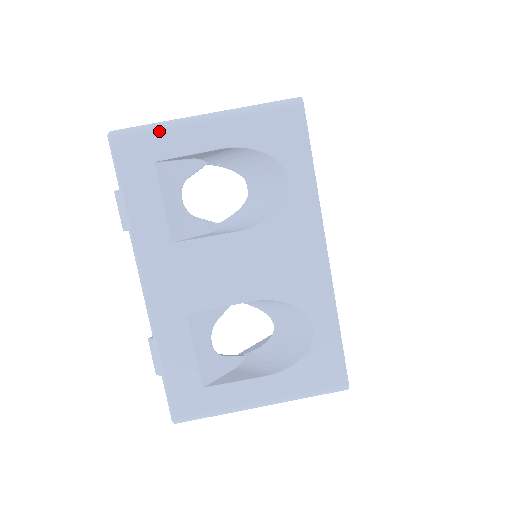
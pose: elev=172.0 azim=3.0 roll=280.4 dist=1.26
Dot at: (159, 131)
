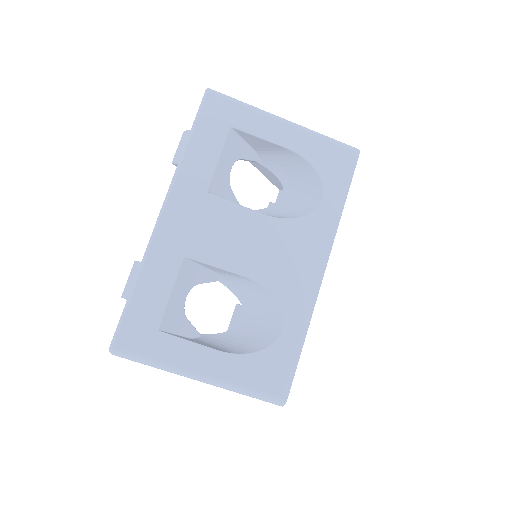
Dot at: (247, 108)
